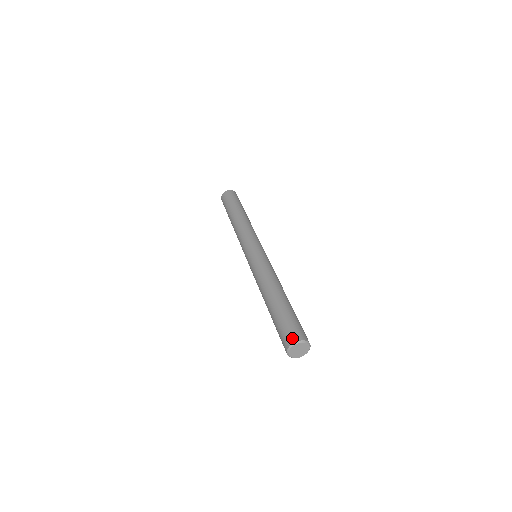
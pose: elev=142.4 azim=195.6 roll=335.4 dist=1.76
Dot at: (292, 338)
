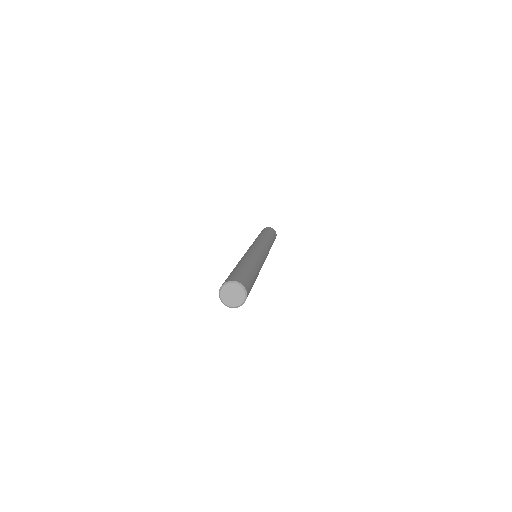
Dot at: (237, 279)
